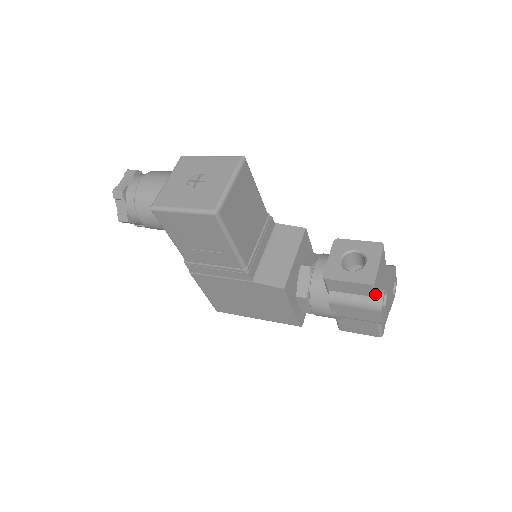
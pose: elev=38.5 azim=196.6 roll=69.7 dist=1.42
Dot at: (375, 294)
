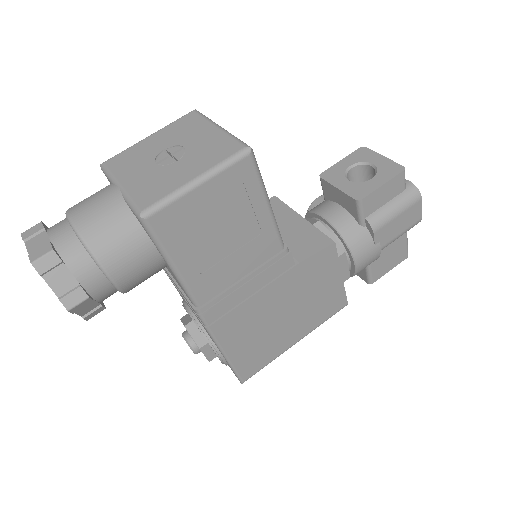
Dot at: (405, 186)
